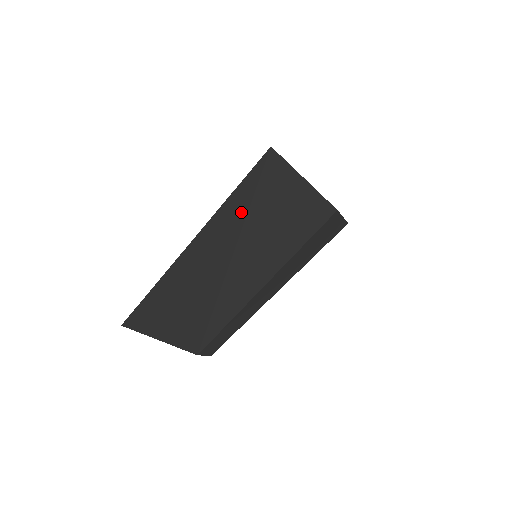
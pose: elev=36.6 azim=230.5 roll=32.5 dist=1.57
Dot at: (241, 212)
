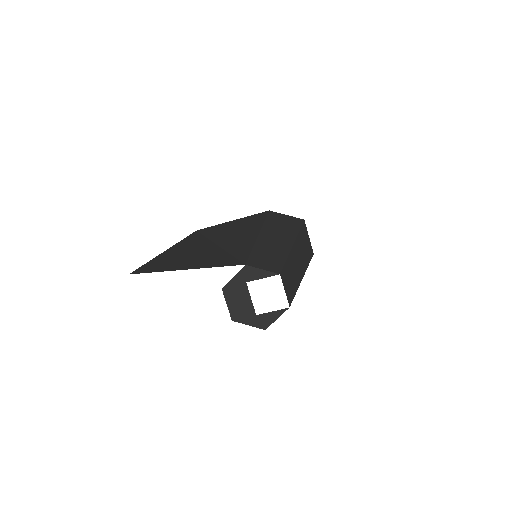
Dot at: (200, 238)
